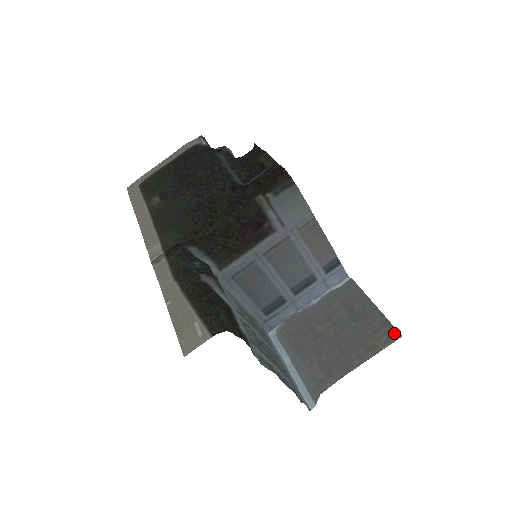
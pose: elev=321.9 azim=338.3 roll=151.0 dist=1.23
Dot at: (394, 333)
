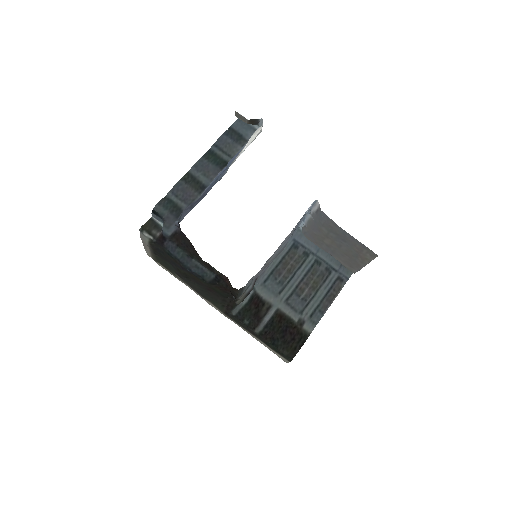
Dot at: (372, 253)
